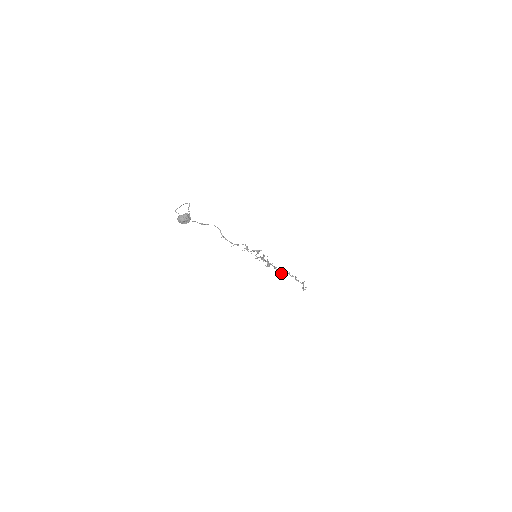
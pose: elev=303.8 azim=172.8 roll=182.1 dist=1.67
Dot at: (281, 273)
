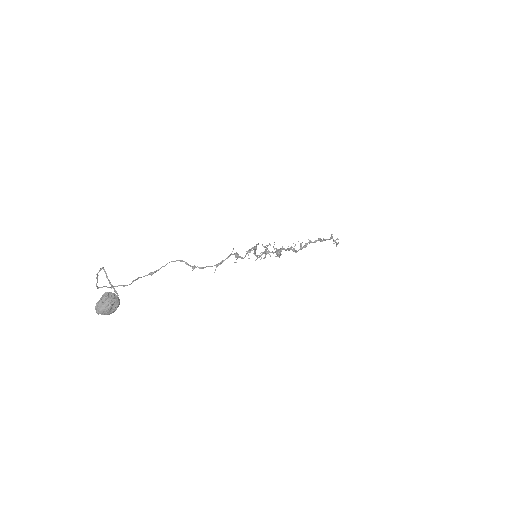
Dot at: (300, 249)
